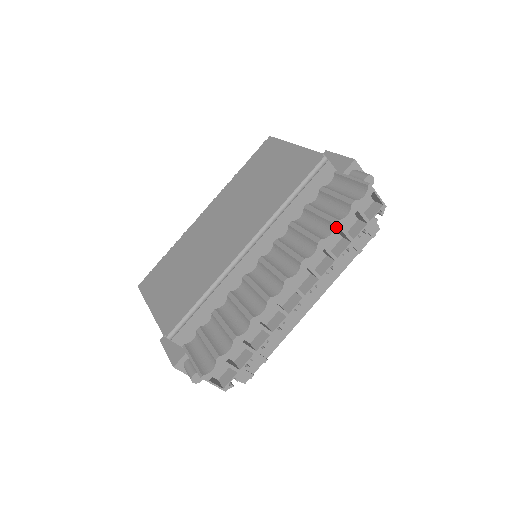
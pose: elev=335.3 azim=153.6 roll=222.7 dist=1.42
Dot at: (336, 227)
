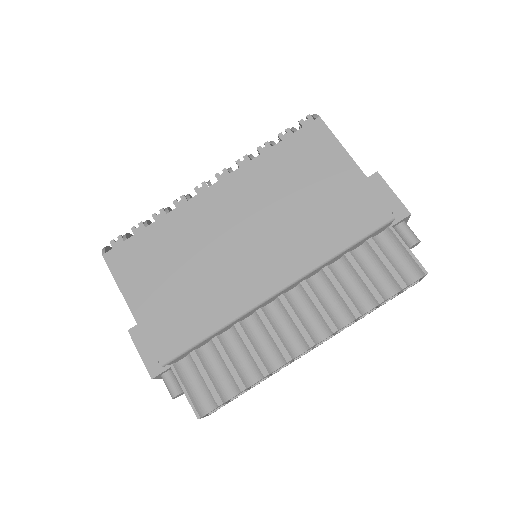
Dot at: (378, 305)
